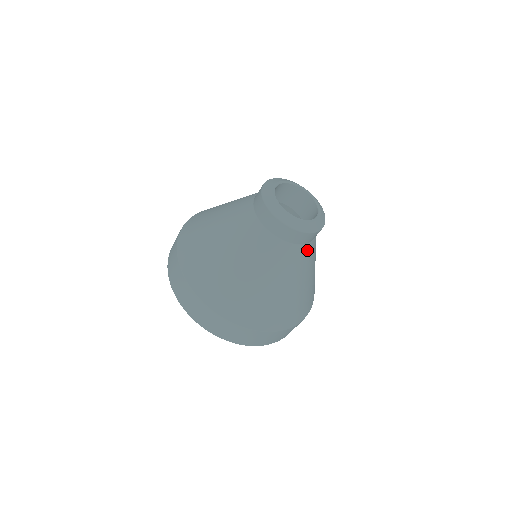
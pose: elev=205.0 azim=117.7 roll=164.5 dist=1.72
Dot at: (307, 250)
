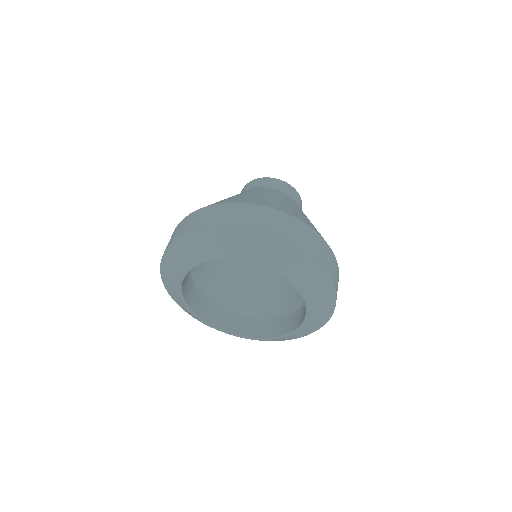
Dot at: occluded
